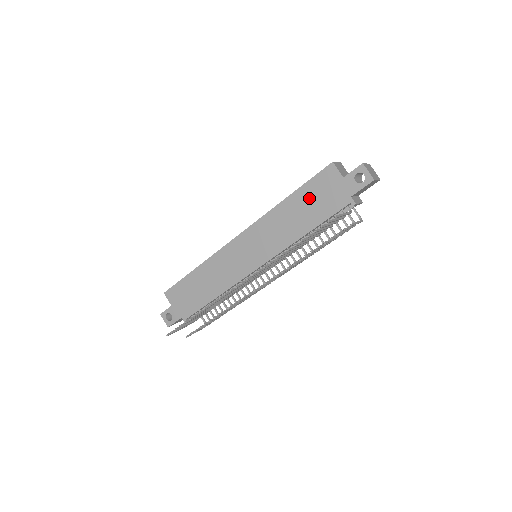
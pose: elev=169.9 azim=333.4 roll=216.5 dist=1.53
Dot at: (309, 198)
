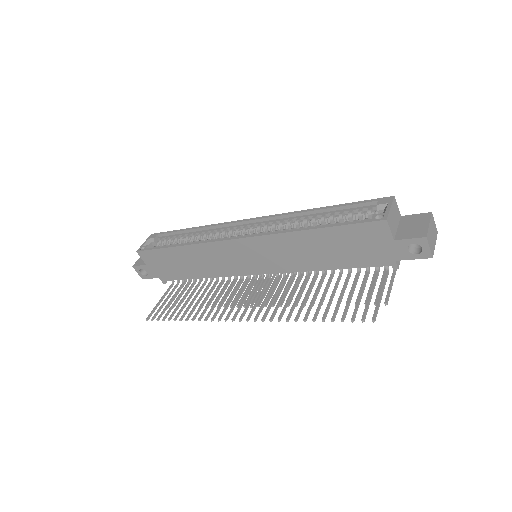
Dot at: (341, 241)
